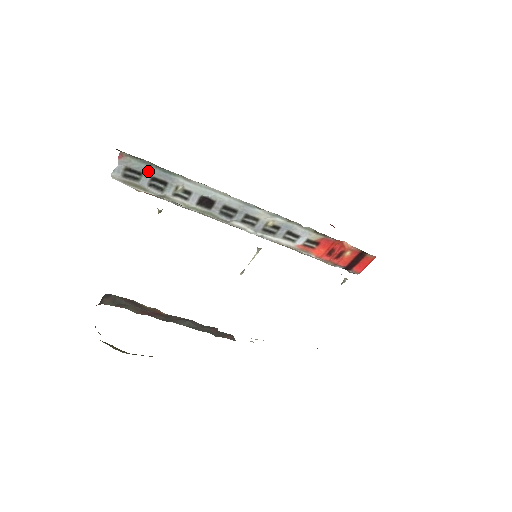
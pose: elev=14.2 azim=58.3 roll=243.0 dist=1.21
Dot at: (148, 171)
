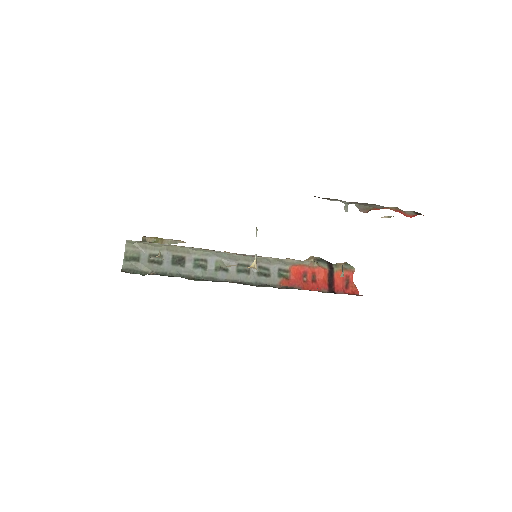
Dot at: occluded
